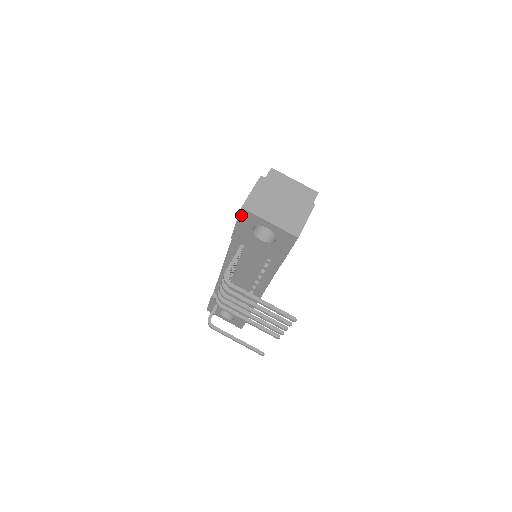
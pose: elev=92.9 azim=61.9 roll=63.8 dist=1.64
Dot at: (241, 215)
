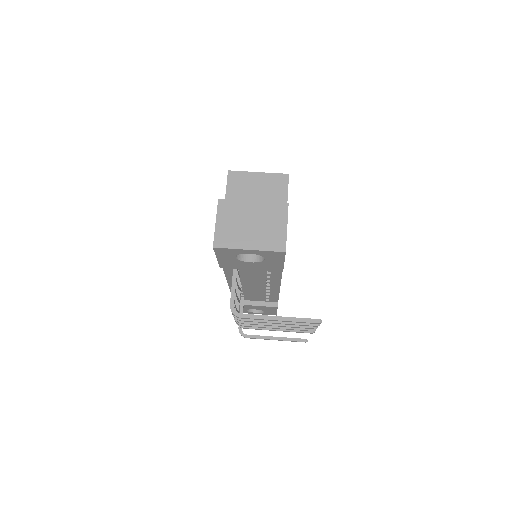
Dot at: (217, 252)
